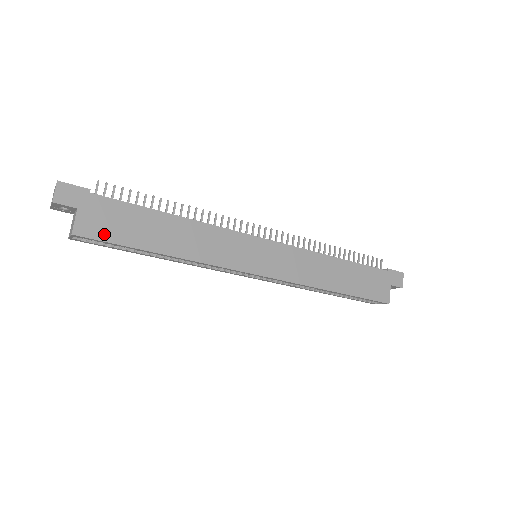
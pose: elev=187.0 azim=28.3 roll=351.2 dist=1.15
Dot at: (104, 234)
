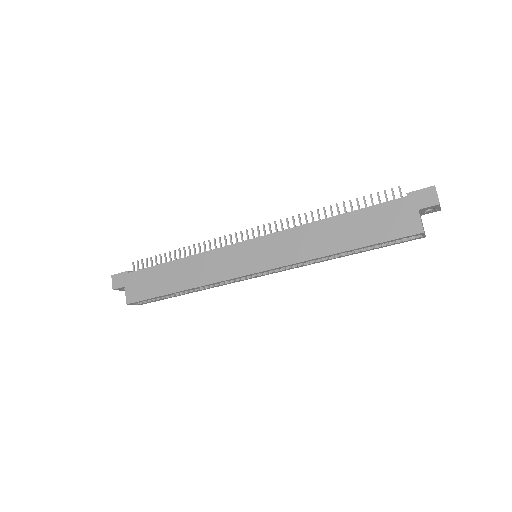
Dot at: (142, 295)
